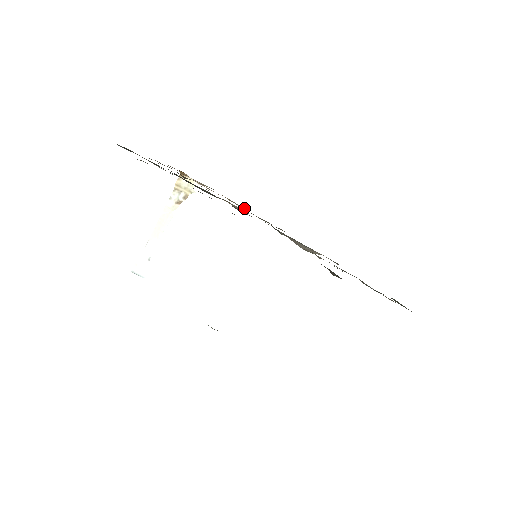
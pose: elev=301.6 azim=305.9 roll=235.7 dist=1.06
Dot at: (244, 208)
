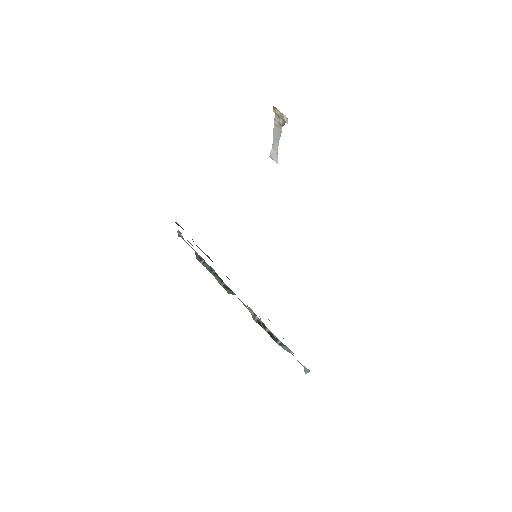
Dot at: occluded
